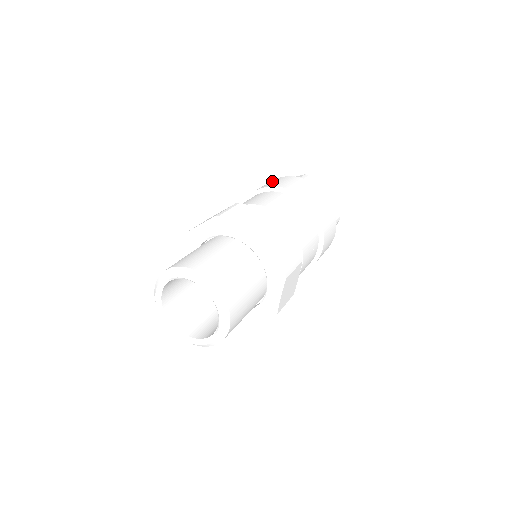
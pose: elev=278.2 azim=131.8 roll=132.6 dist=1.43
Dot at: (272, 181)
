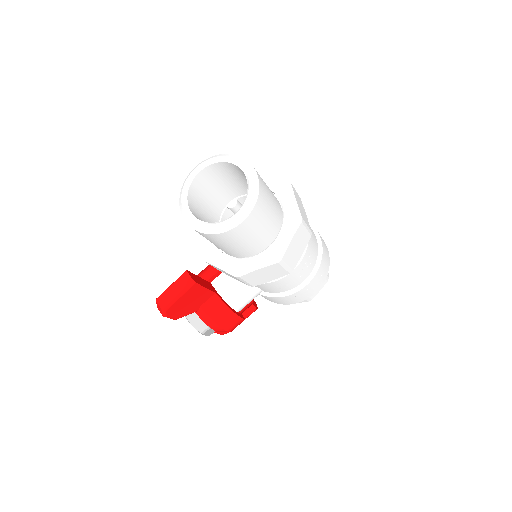
Dot at: occluded
